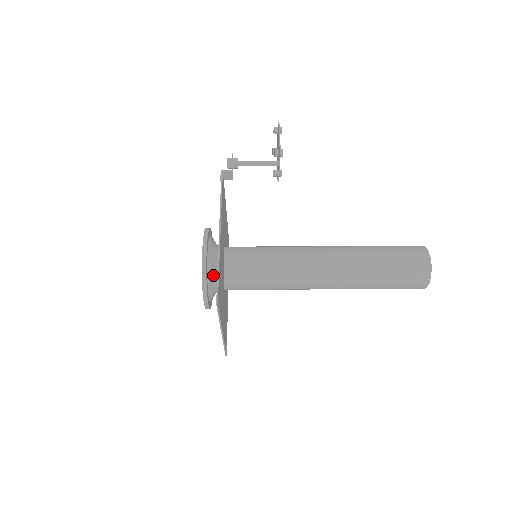
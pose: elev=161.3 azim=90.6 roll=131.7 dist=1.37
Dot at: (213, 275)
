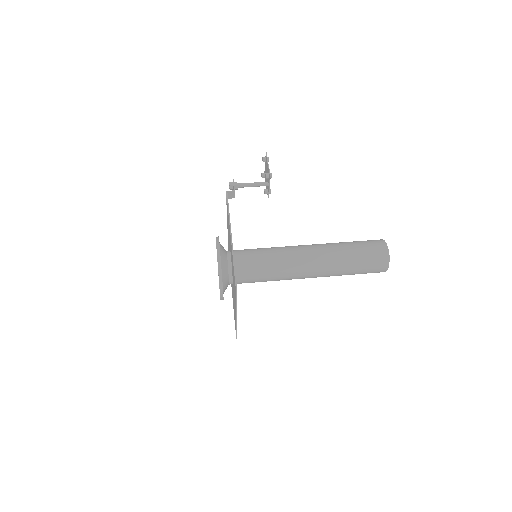
Dot at: (225, 272)
